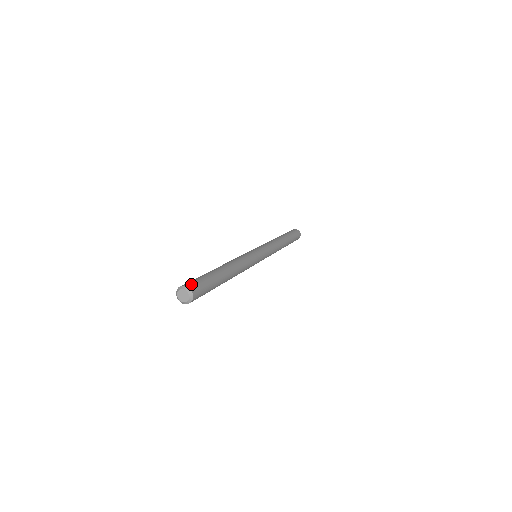
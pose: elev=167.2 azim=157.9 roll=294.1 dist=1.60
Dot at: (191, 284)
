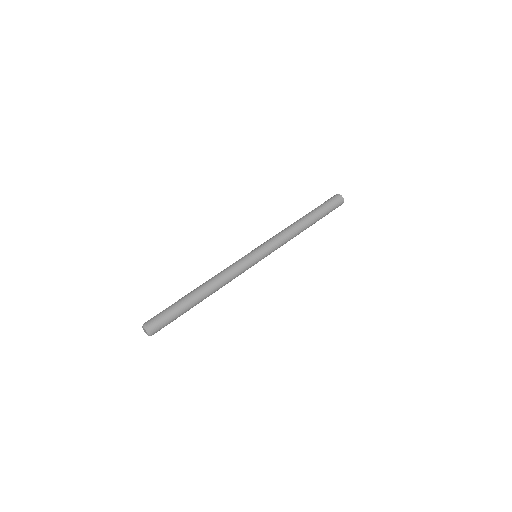
Dot at: (149, 321)
